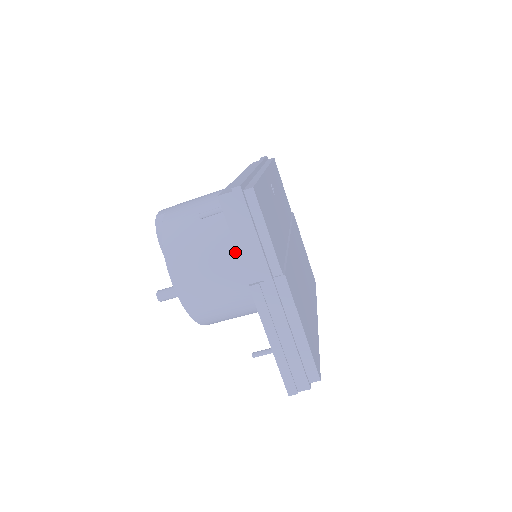
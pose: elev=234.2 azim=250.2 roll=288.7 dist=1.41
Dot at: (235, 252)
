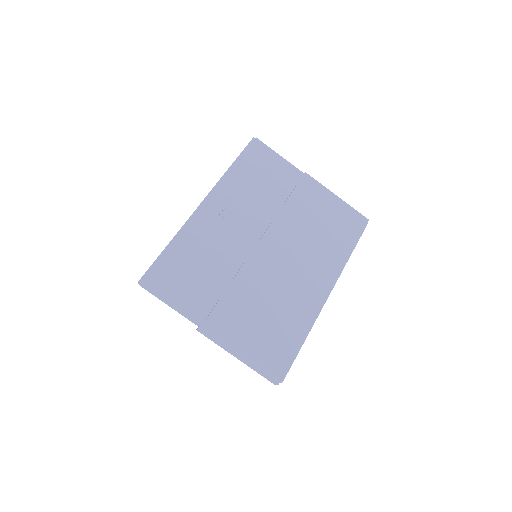
Dot at: occluded
